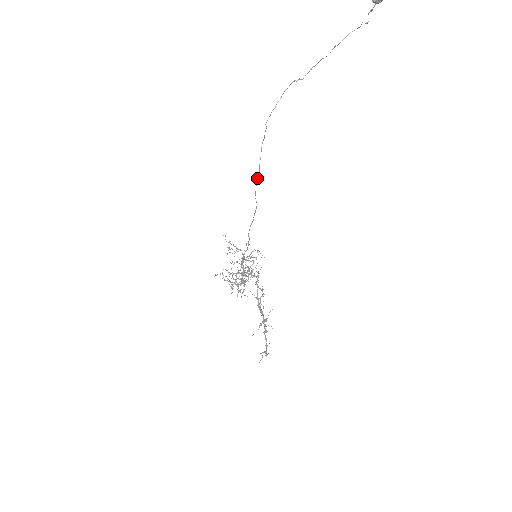
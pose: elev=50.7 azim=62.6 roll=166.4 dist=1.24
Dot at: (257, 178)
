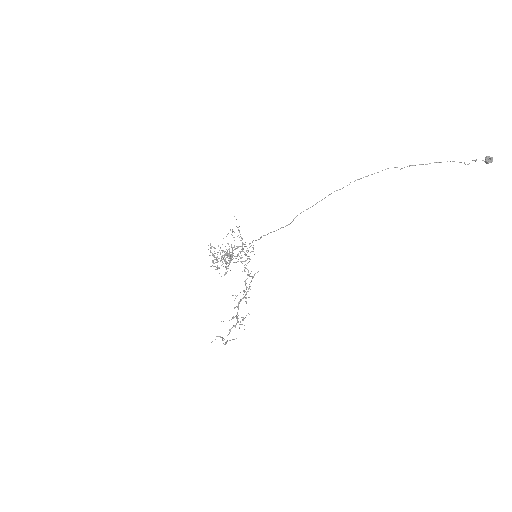
Dot at: (308, 208)
